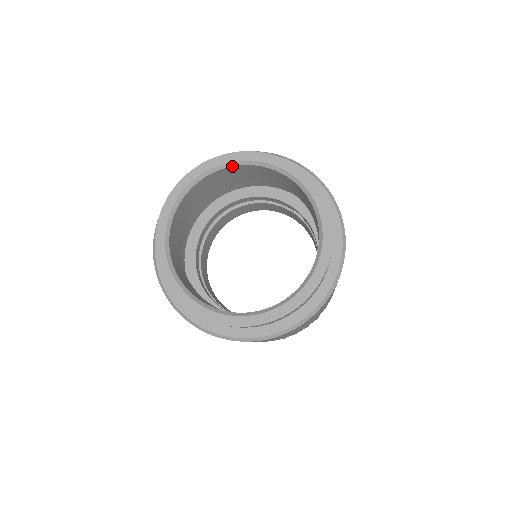
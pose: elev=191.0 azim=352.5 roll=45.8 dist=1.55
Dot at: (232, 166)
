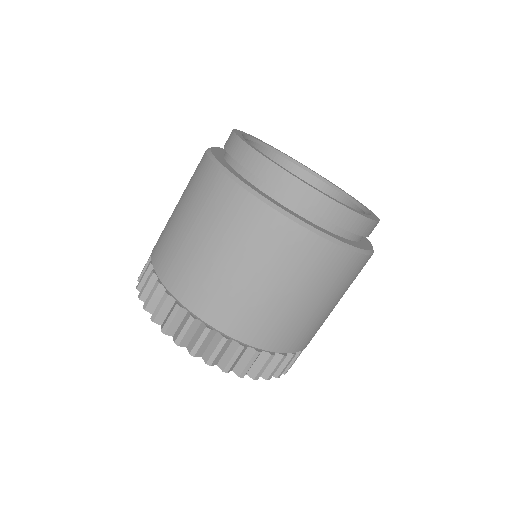
Dot at: (296, 164)
